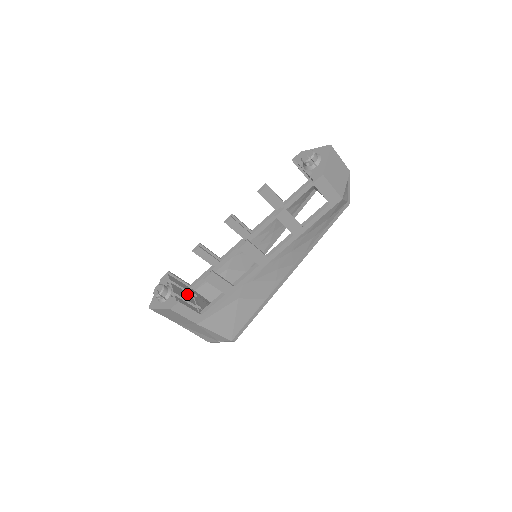
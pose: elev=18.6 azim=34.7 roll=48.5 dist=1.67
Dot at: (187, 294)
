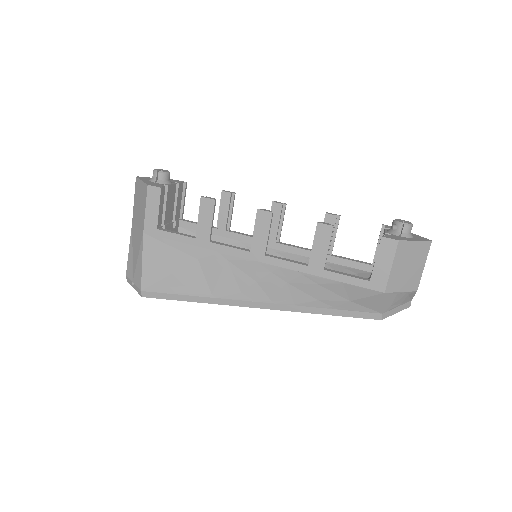
Dot at: (172, 211)
